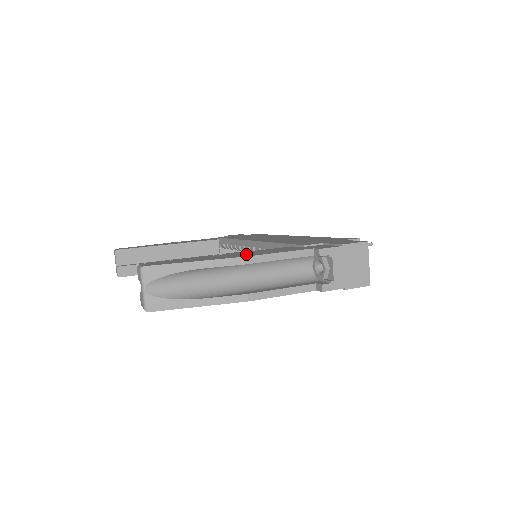
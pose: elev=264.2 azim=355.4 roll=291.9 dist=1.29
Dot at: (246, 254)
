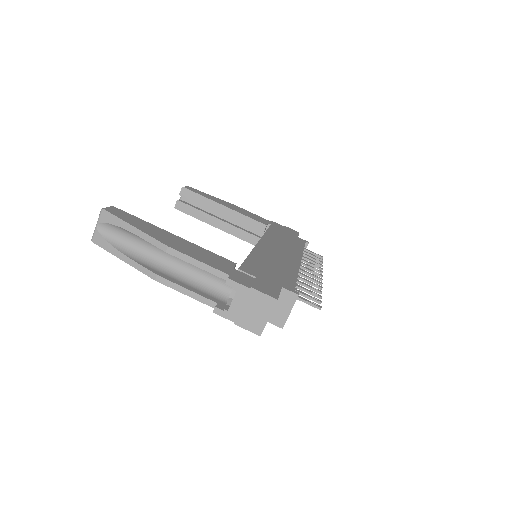
Dot at: (180, 245)
